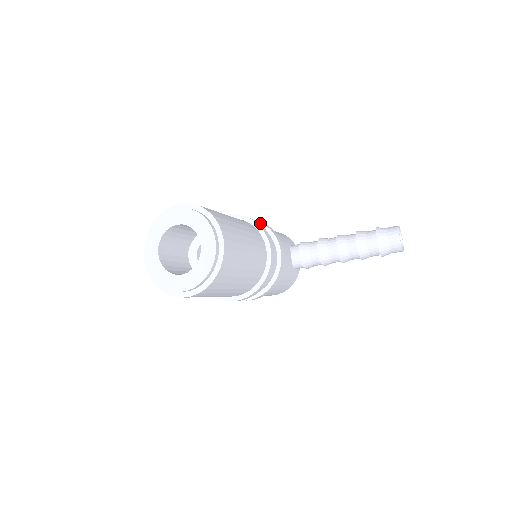
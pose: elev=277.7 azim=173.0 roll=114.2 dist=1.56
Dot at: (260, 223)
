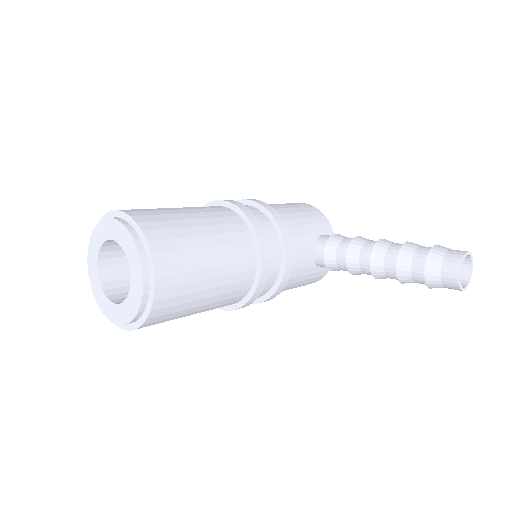
Dot at: (268, 213)
